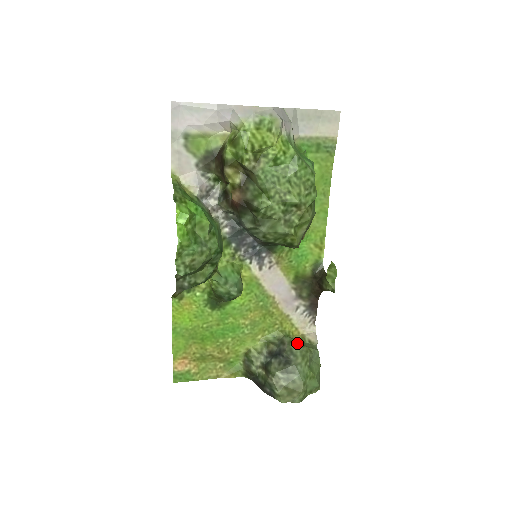
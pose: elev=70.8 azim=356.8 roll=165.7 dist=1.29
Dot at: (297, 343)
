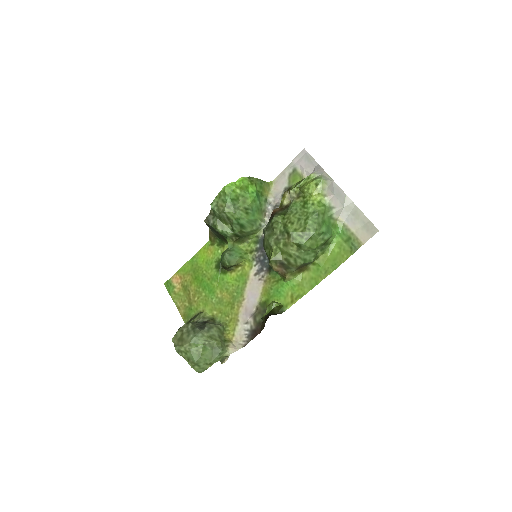
Dot at: (220, 333)
